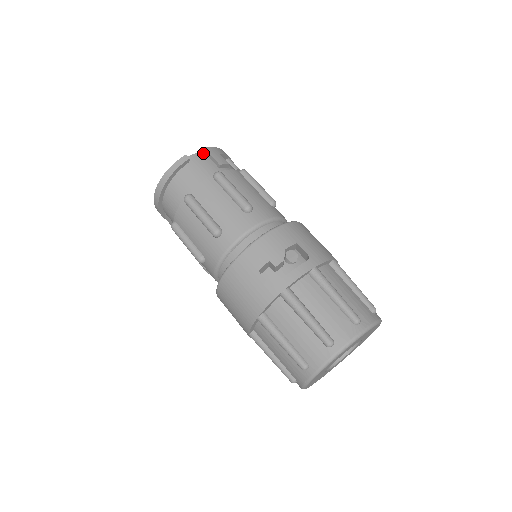
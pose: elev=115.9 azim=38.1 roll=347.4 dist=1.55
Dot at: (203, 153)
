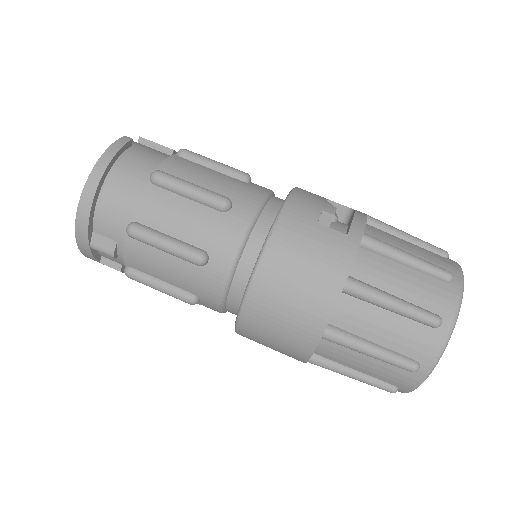
Dot at: (140, 143)
